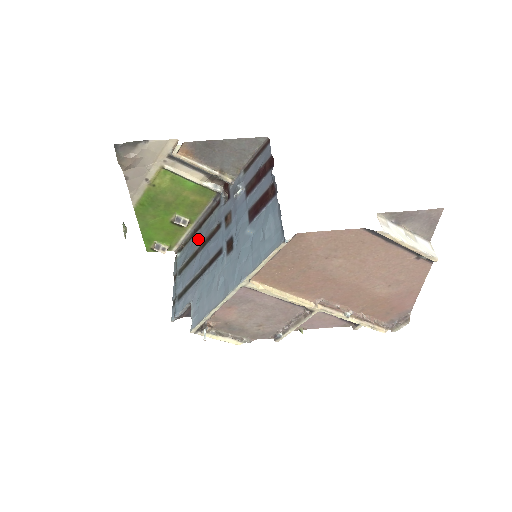
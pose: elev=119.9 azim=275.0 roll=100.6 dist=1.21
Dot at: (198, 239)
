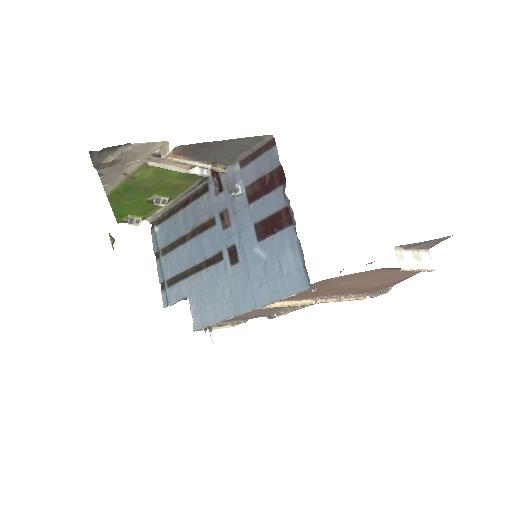
Dot at: (183, 222)
